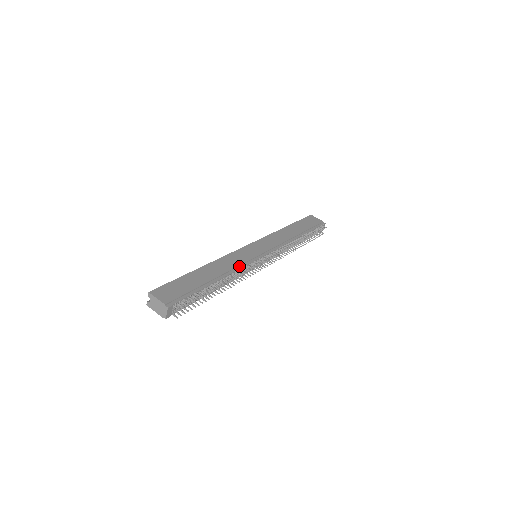
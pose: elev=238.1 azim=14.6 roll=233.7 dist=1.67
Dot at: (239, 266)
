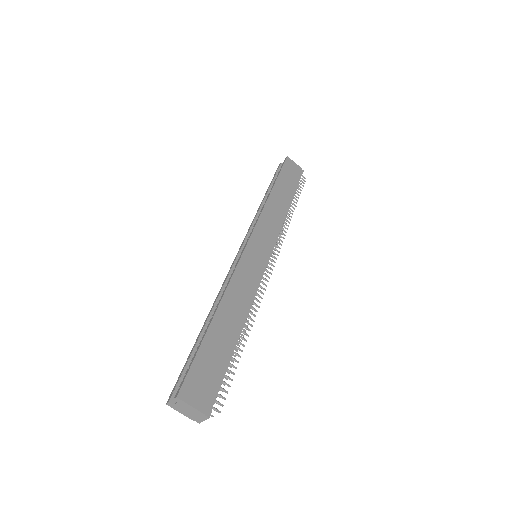
Dot at: (253, 292)
